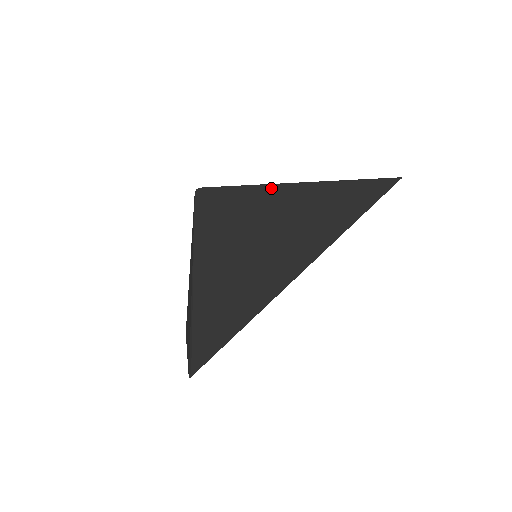
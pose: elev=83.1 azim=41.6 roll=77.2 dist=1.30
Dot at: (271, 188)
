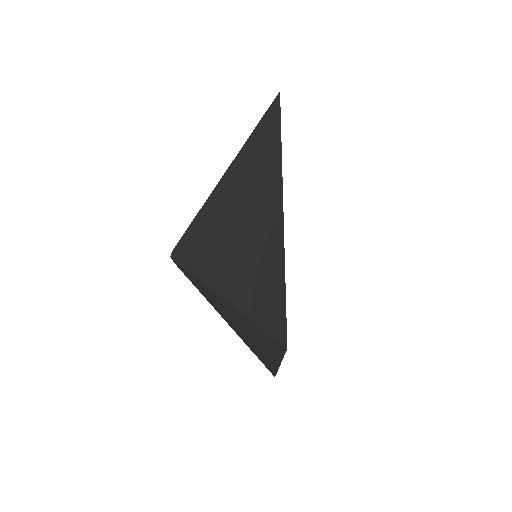
Dot at: (213, 195)
